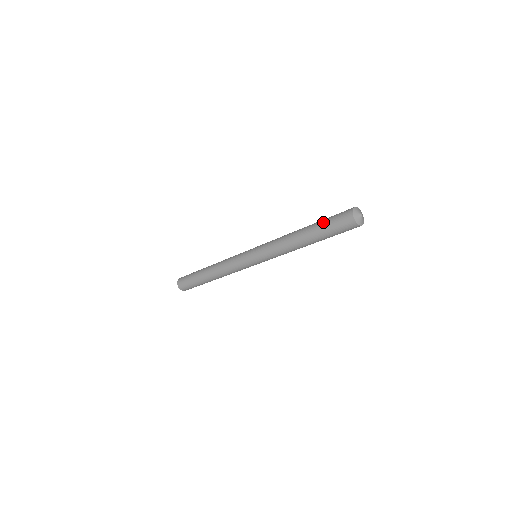
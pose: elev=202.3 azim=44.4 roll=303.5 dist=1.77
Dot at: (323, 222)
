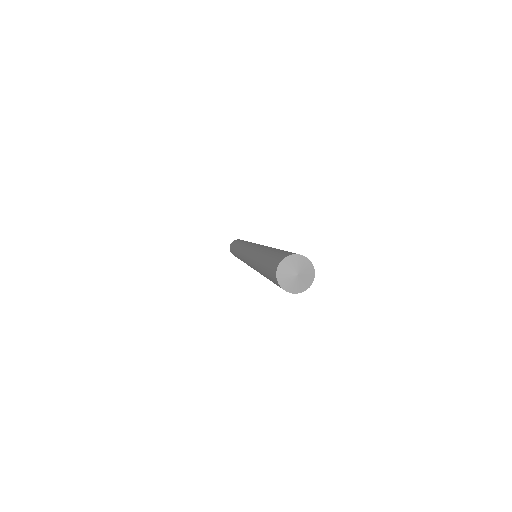
Dot at: (267, 258)
